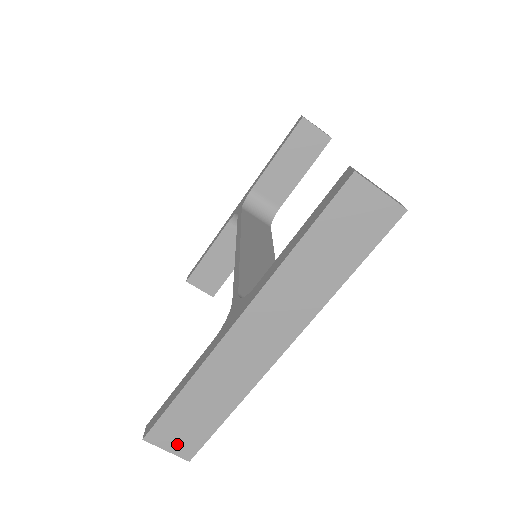
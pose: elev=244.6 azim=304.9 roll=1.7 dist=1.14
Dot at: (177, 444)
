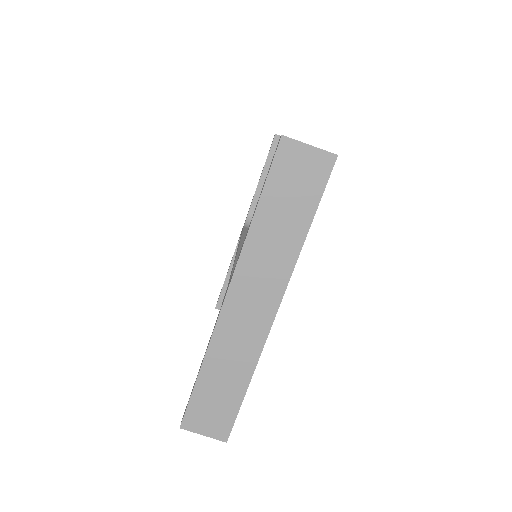
Dot at: (211, 426)
